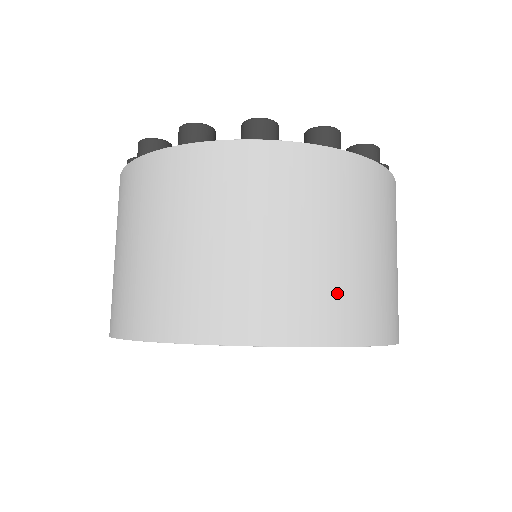
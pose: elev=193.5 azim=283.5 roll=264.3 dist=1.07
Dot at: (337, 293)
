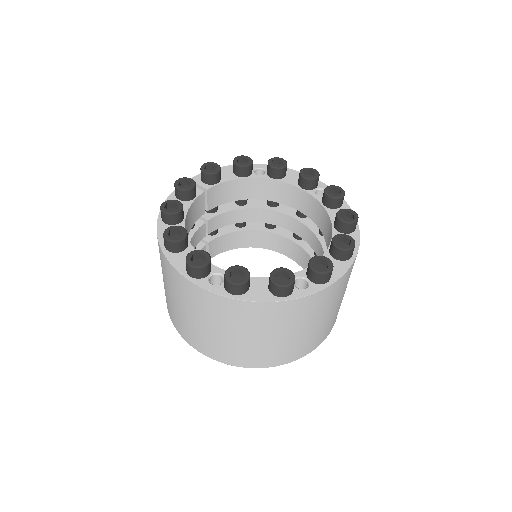
Dot at: occluded
